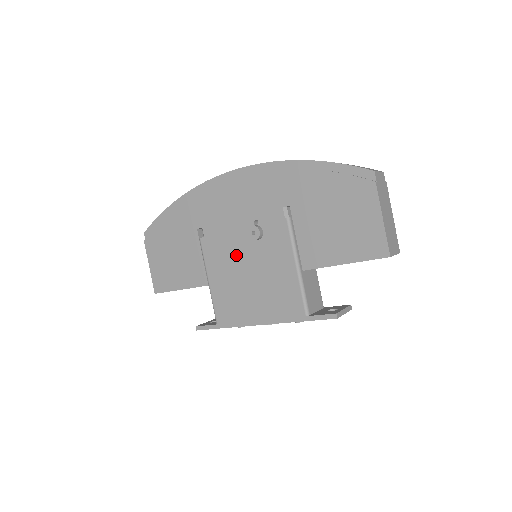
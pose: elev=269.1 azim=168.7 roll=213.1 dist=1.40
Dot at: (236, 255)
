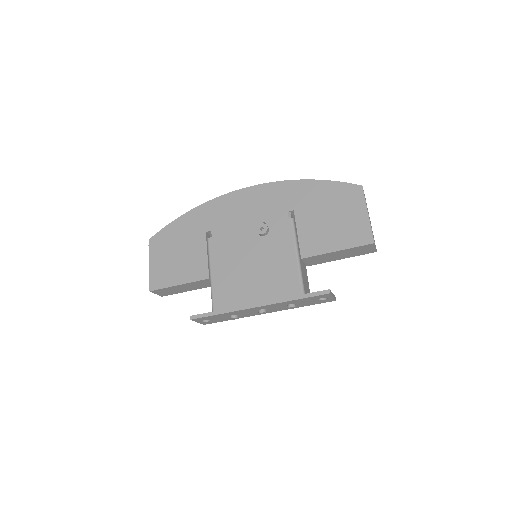
Dot at: (242, 249)
